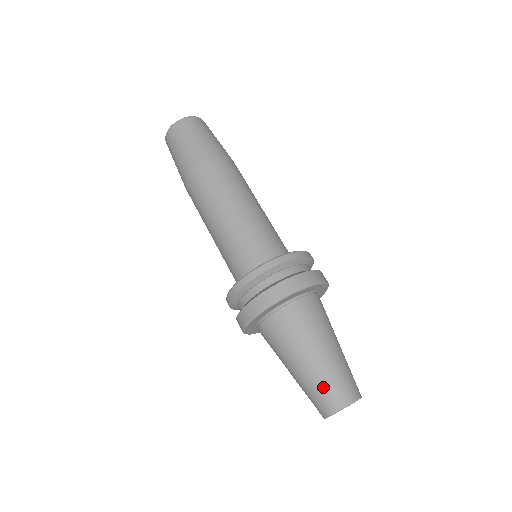
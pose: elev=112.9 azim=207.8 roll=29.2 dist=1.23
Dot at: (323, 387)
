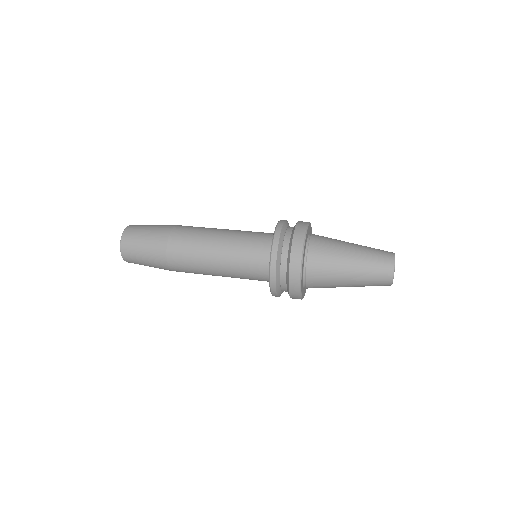
Dot at: (375, 252)
